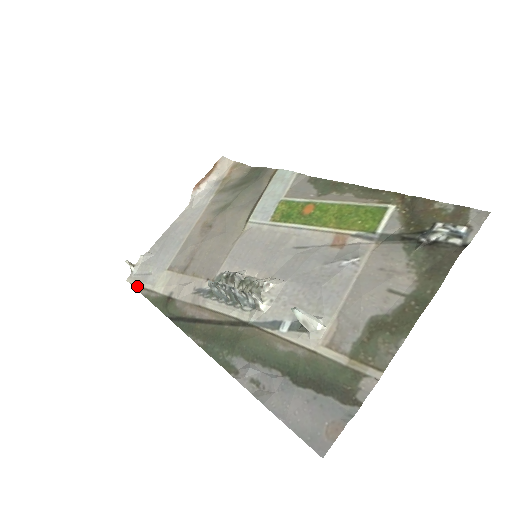
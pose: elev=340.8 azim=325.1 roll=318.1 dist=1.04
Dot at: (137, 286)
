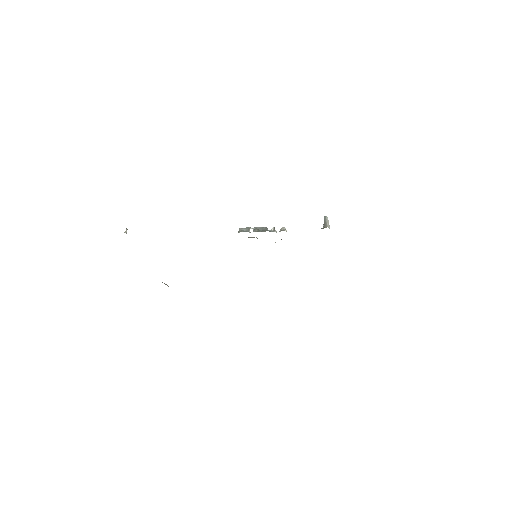
Dot at: occluded
